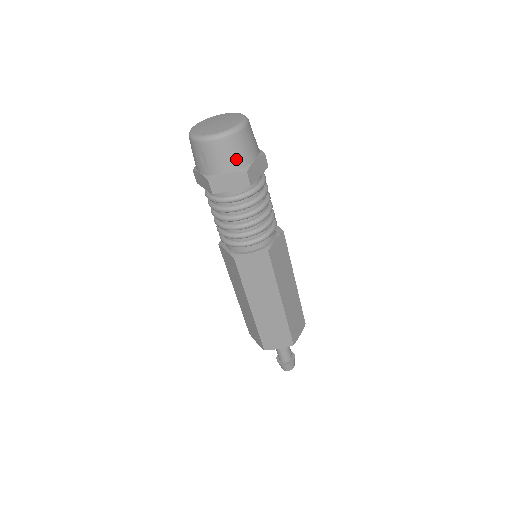
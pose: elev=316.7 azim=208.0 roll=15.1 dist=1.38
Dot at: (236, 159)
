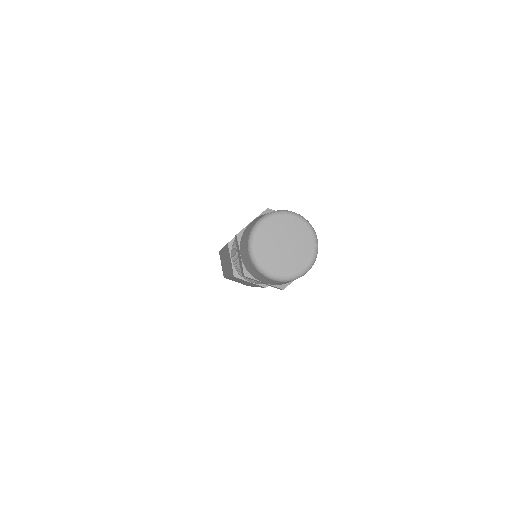
Dot at: occluded
